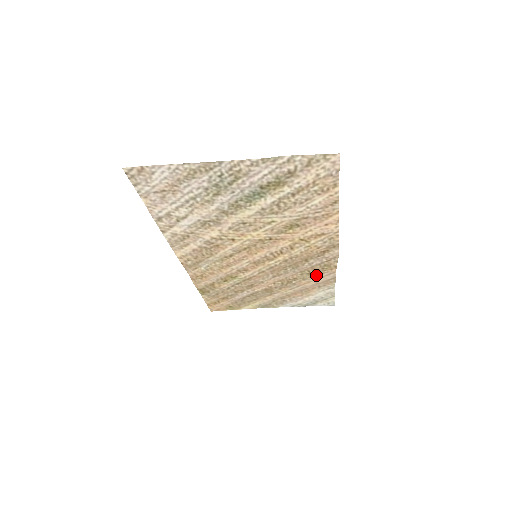
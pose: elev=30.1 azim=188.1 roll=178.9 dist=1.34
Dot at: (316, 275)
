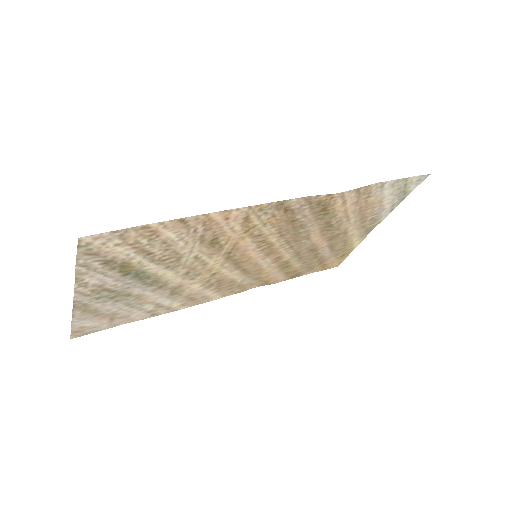
Dot at: (334, 208)
